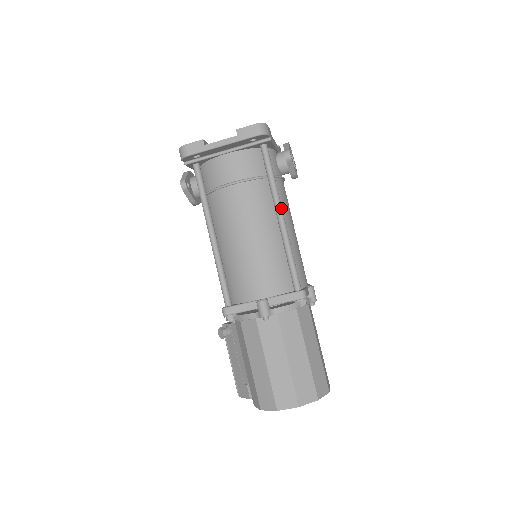
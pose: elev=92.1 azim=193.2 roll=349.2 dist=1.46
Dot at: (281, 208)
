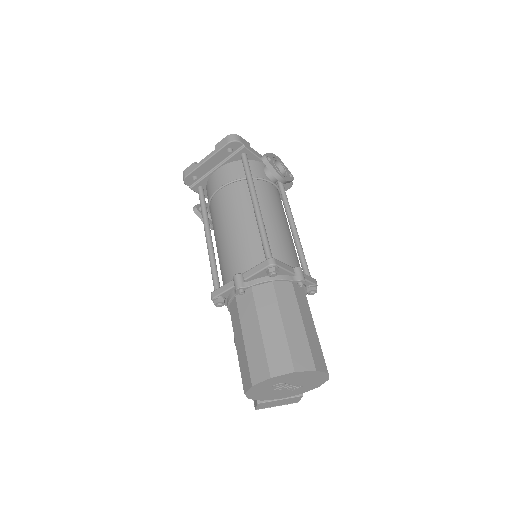
Dot at: (255, 196)
